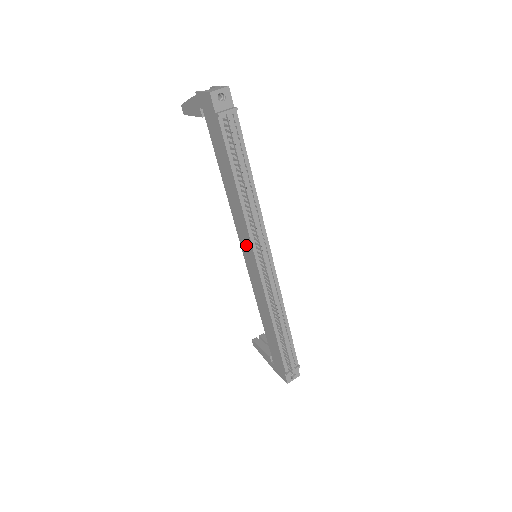
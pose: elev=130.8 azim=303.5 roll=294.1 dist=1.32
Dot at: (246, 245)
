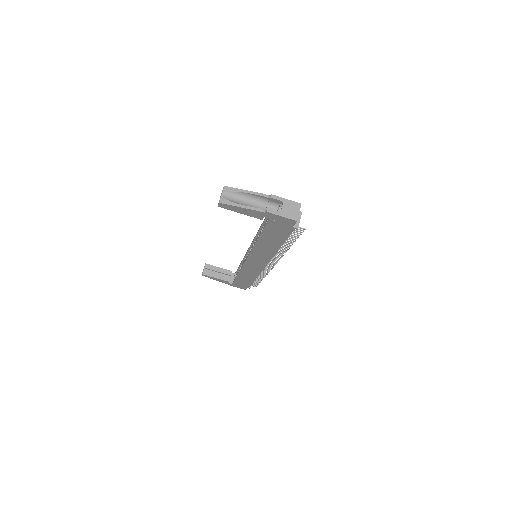
Dot at: (259, 259)
